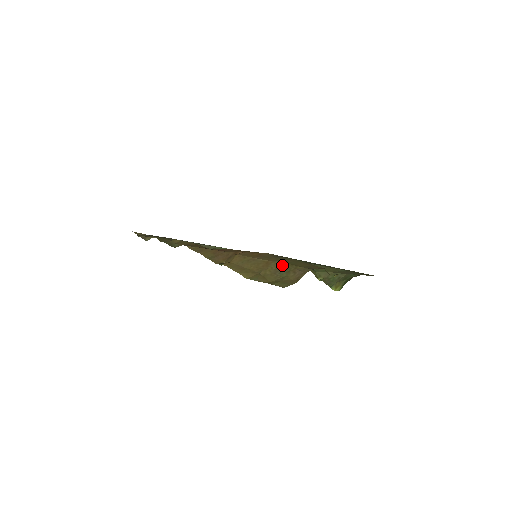
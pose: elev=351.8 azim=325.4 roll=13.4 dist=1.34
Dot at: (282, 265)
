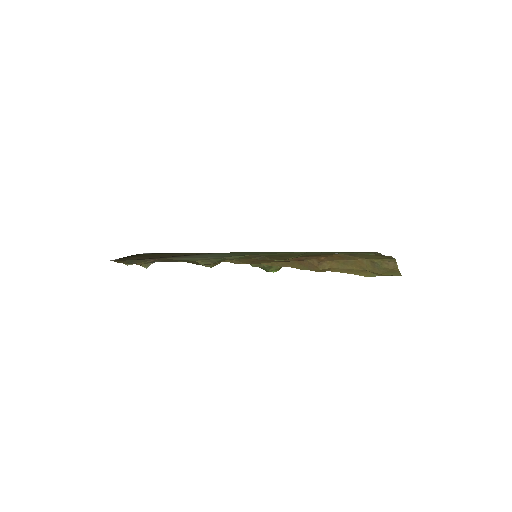
Dot at: (372, 261)
